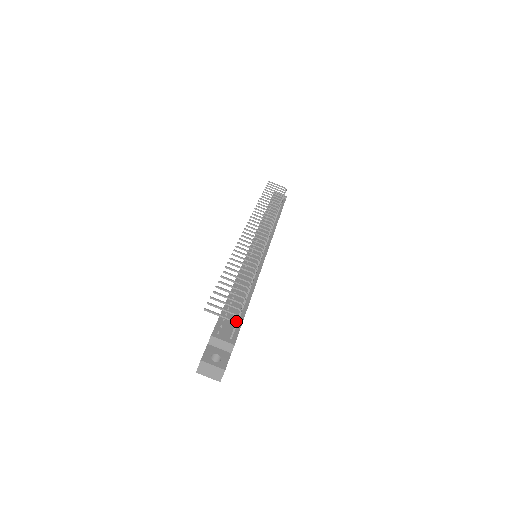
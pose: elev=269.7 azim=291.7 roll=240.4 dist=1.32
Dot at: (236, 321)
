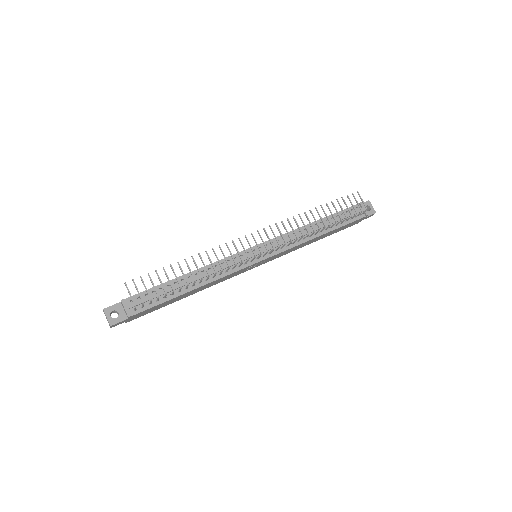
Dot at: (150, 302)
